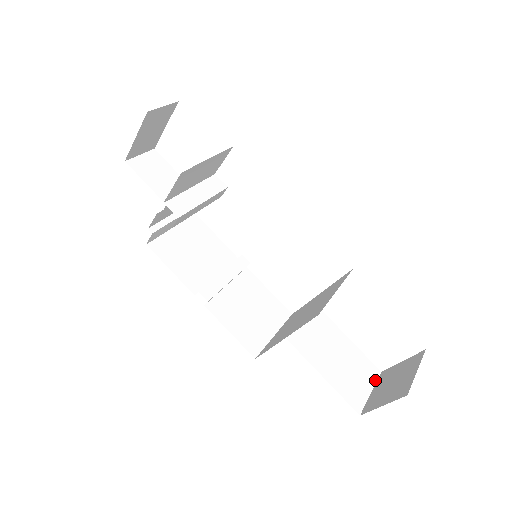
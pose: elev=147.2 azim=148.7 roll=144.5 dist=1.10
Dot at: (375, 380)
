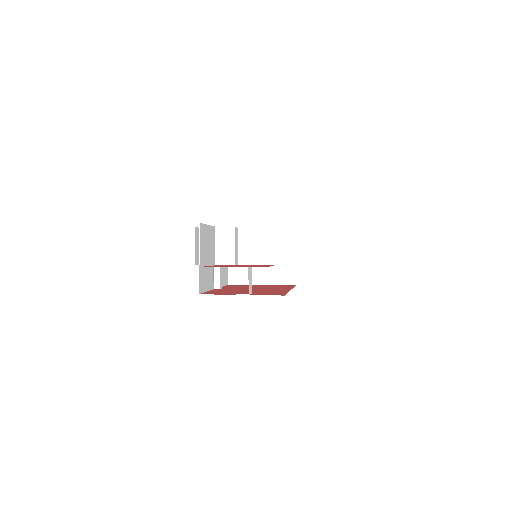
Dot at: occluded
